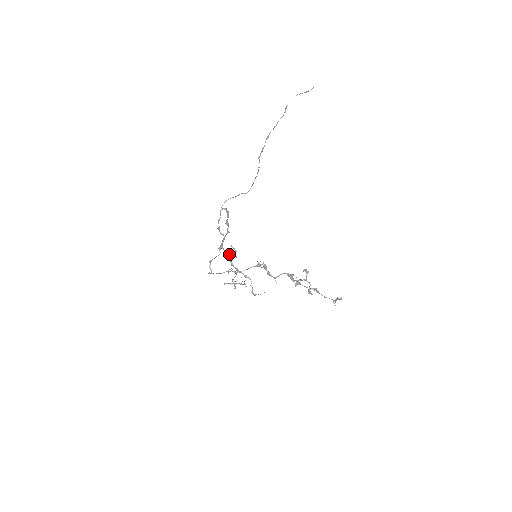
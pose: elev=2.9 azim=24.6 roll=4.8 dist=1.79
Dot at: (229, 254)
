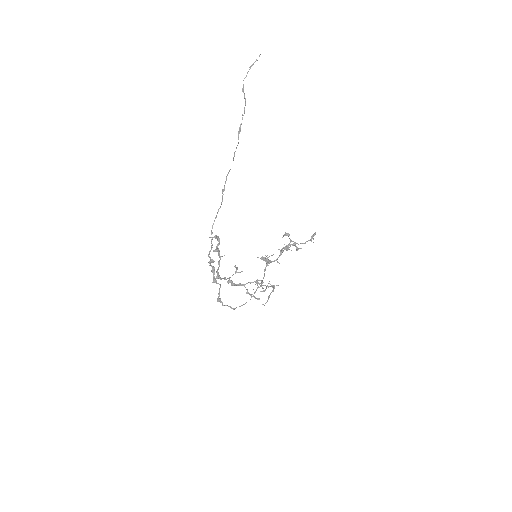
Dot at: (229, 277)
